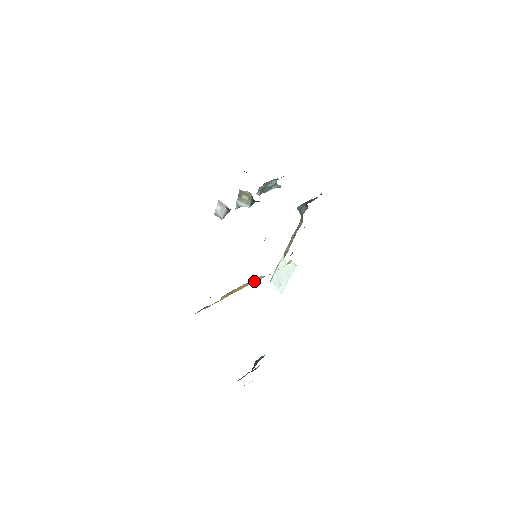
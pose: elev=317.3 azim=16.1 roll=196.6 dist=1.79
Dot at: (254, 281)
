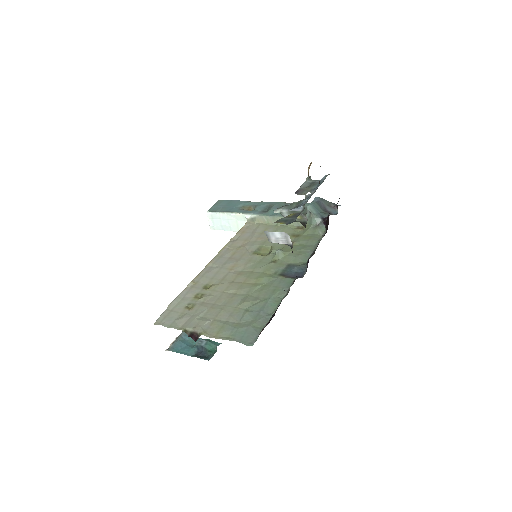
Dot at: occluded
